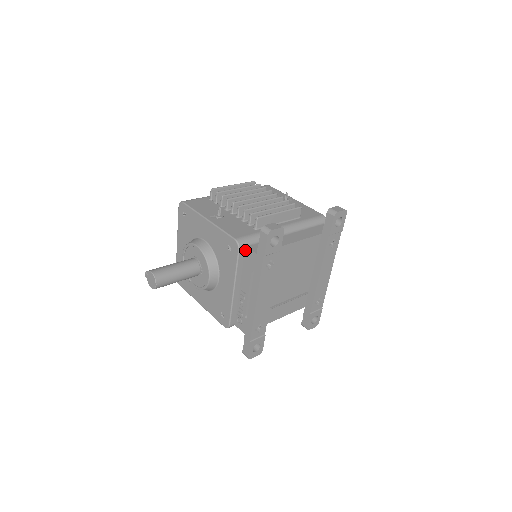
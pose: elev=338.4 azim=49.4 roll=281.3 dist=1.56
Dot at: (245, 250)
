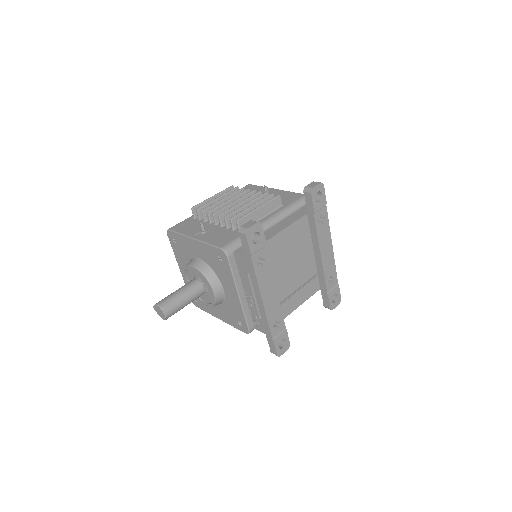
Dot at: (234, 255)
